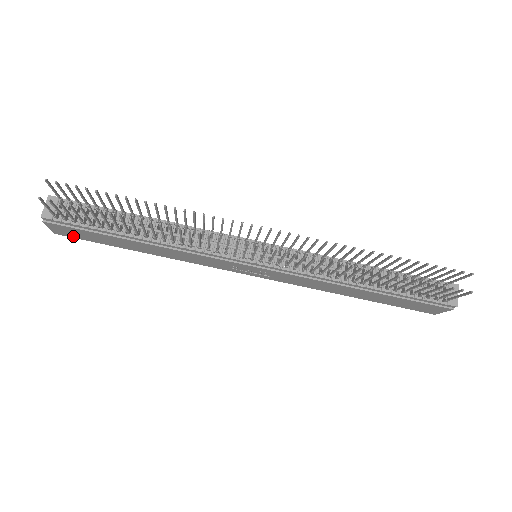
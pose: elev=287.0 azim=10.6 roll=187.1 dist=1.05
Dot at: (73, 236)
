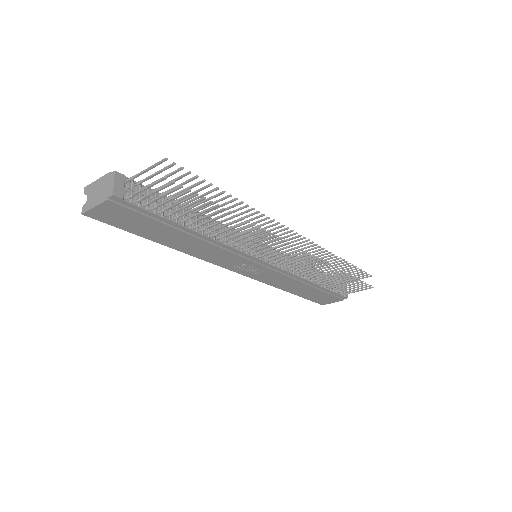
Dot at: (106, 220)
